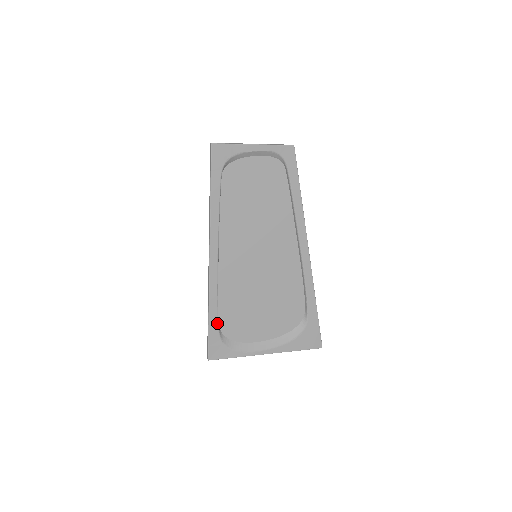
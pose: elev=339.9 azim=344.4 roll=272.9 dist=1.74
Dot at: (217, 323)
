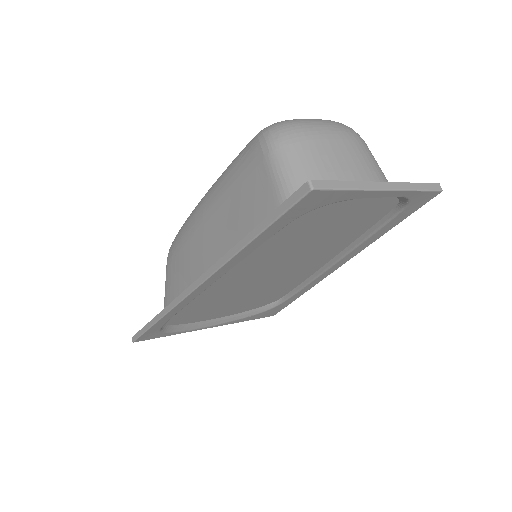
Dot at: (163, 324)
